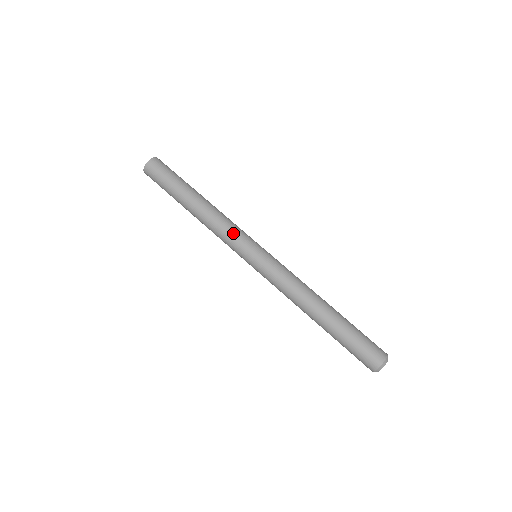
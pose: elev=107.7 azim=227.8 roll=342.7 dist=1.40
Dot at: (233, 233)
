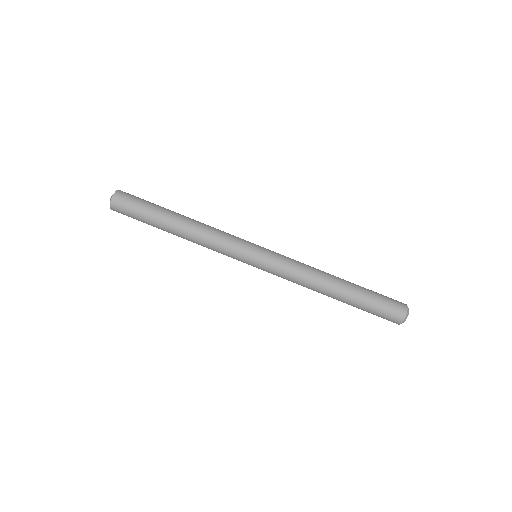
Dot at: (224, 252)
